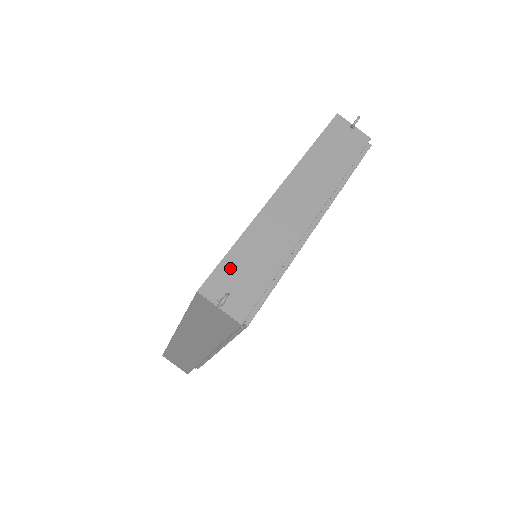
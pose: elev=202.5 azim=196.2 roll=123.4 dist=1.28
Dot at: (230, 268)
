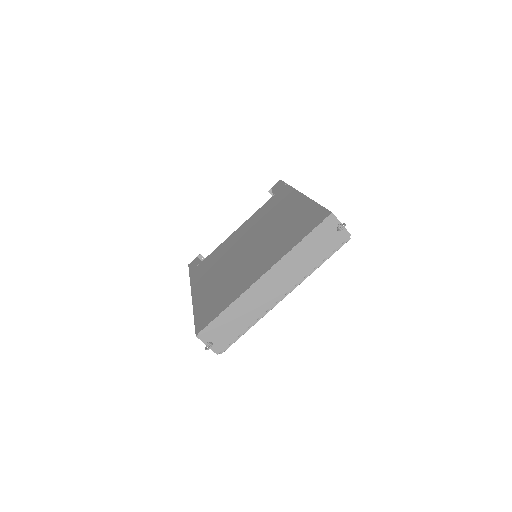
Dot at: (218, 324)
